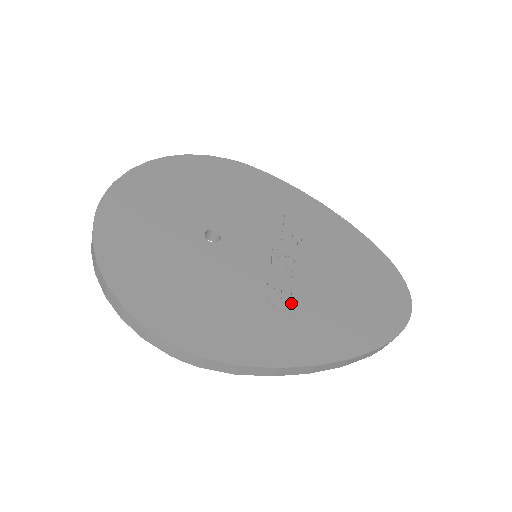
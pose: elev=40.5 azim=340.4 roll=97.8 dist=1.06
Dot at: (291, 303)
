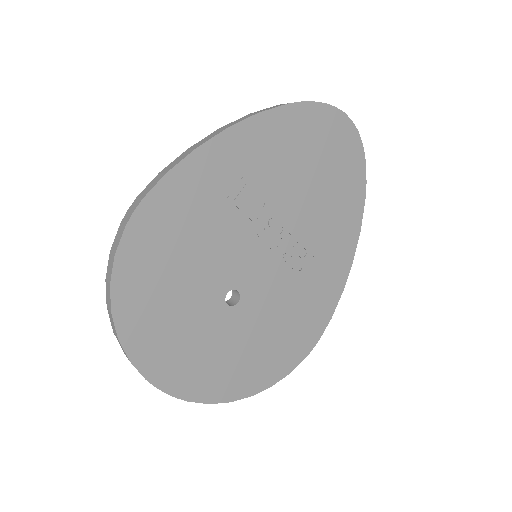
Dot at: (312, 255)
